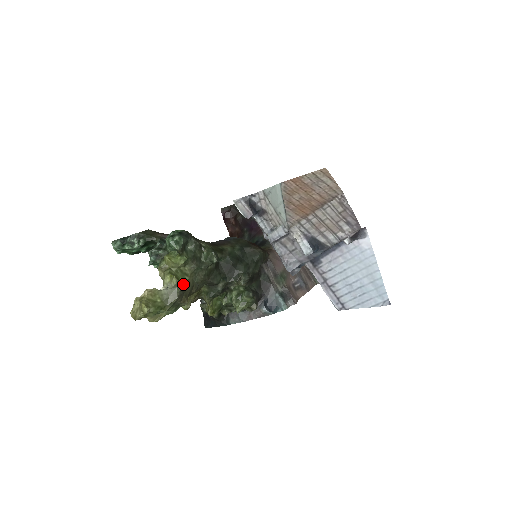
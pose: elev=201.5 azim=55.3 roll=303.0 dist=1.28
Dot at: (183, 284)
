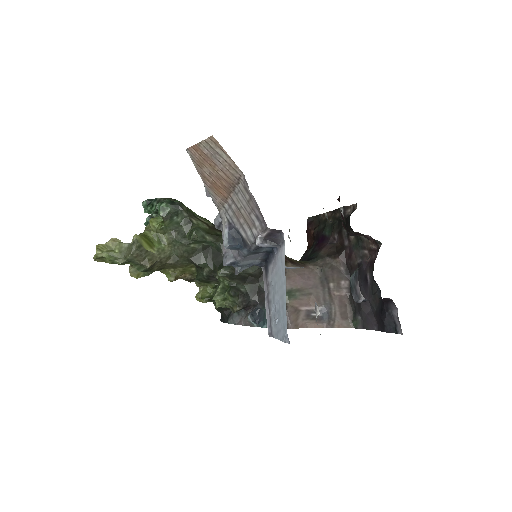
Dot at: (154, 249)
